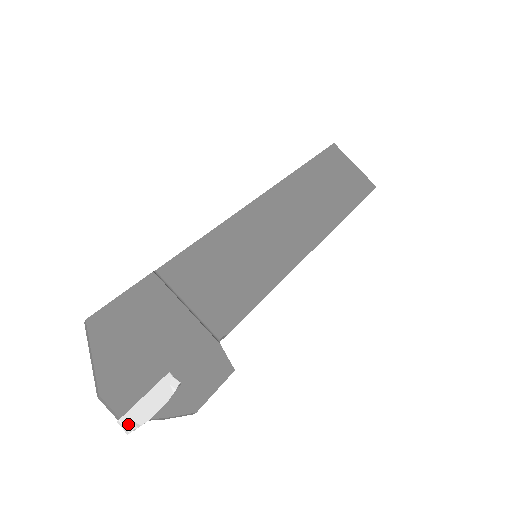
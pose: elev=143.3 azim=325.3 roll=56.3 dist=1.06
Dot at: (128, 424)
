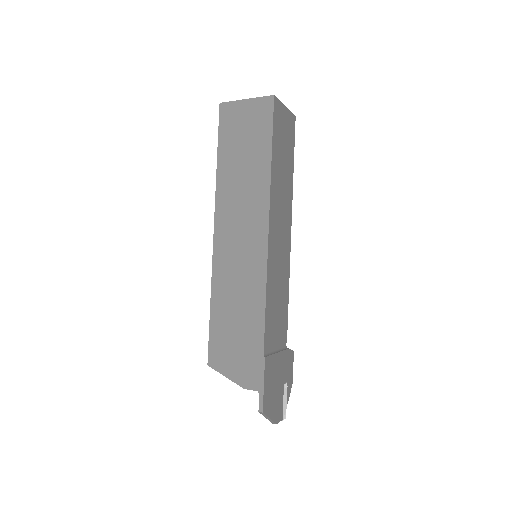
Dot at: (284, 418)
